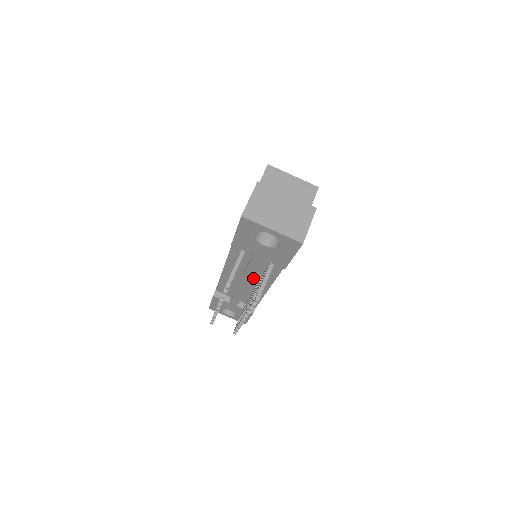
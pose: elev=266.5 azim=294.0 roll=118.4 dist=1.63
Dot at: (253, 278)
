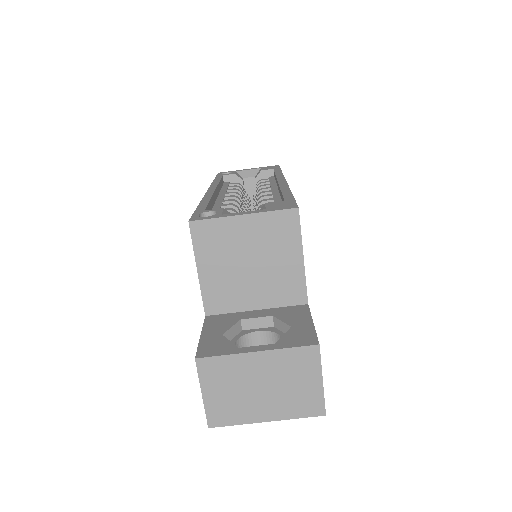
Dot at: occluded
